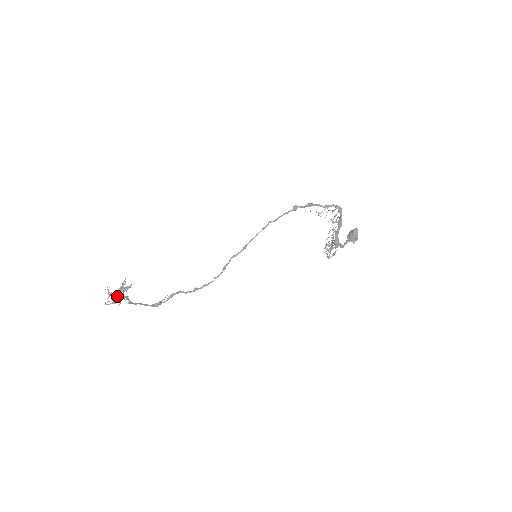
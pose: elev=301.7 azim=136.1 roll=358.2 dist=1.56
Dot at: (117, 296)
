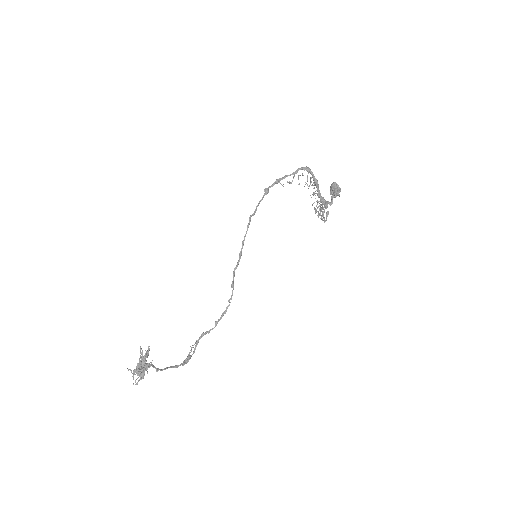
Dot at: (141, 368)
